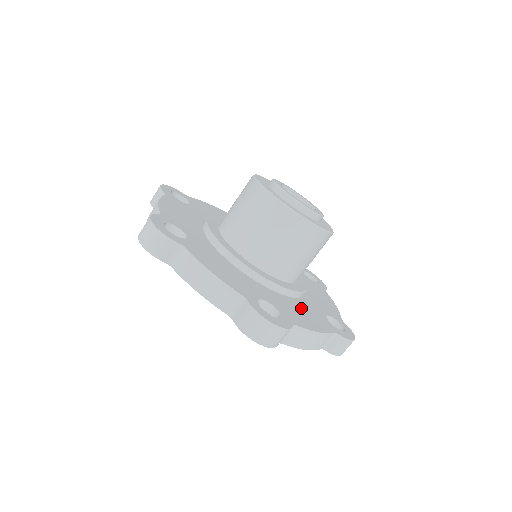
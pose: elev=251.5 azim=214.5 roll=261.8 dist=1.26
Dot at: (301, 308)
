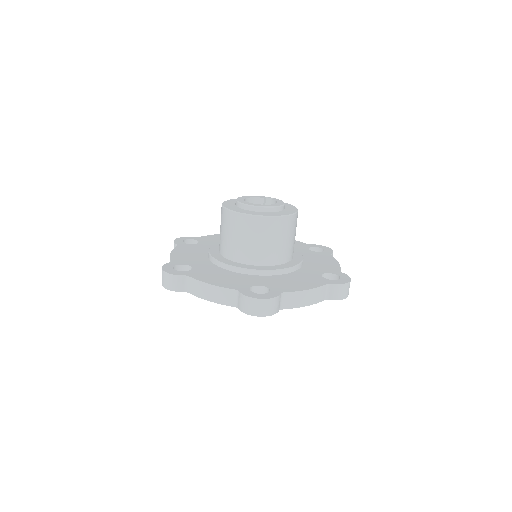
Dot at: (313, 260)
